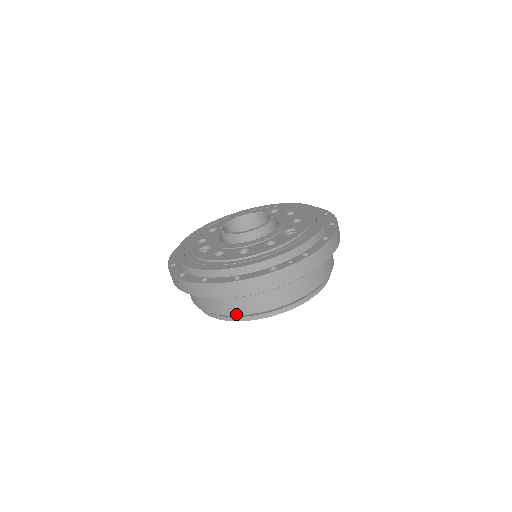
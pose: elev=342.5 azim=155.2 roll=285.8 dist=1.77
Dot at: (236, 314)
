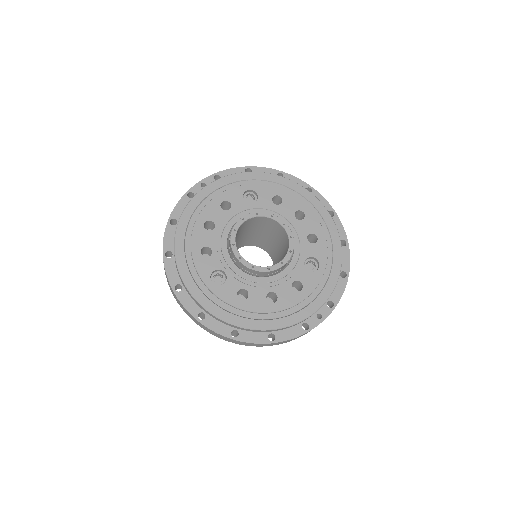
Dot at: occluded
